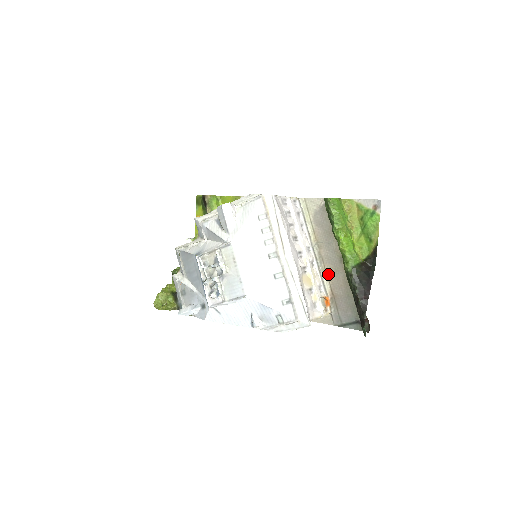
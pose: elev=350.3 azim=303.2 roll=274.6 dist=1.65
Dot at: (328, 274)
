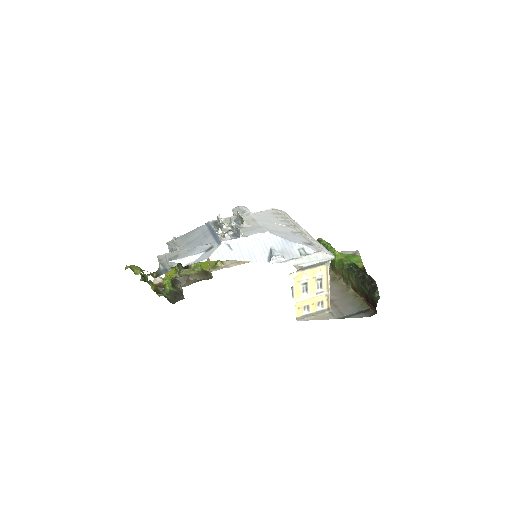
Dot at: occluded
